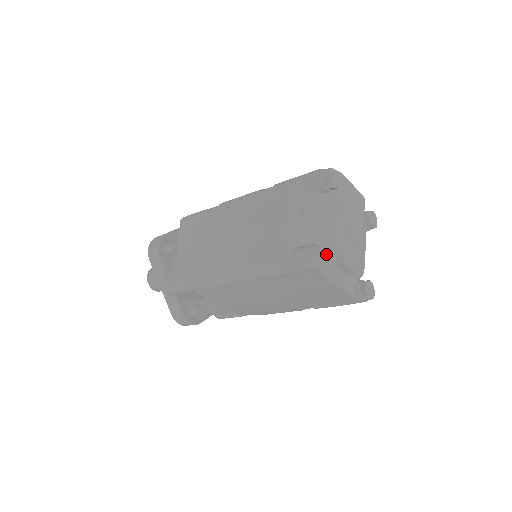
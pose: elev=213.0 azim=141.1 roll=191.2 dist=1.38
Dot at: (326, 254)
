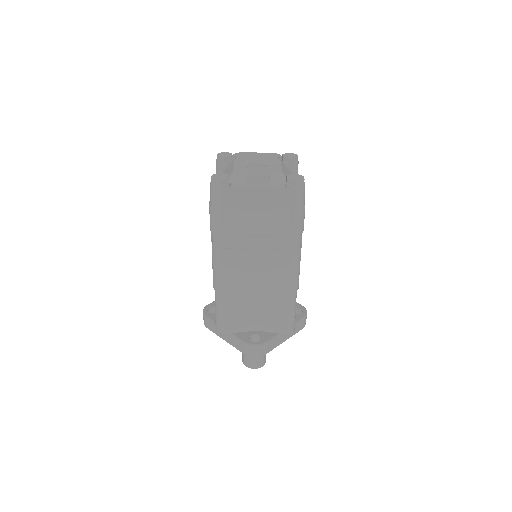
Dot at: (219, 176)
